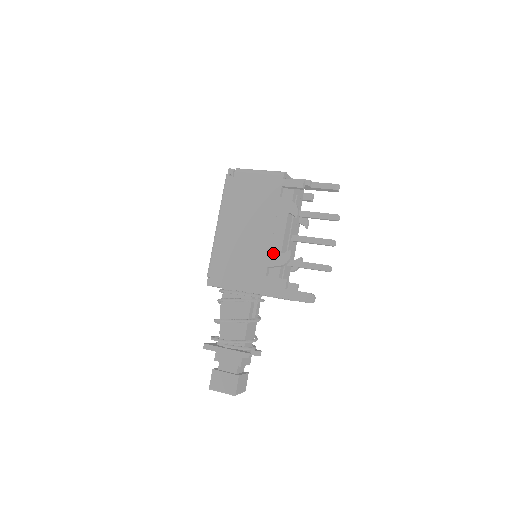
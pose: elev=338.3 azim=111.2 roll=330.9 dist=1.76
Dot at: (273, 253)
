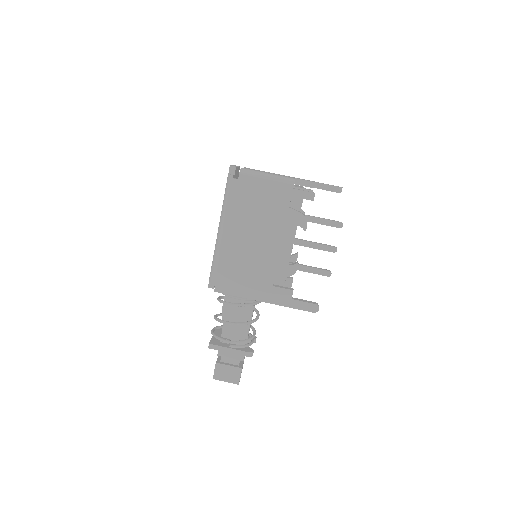
Dot at: (280, 264)
